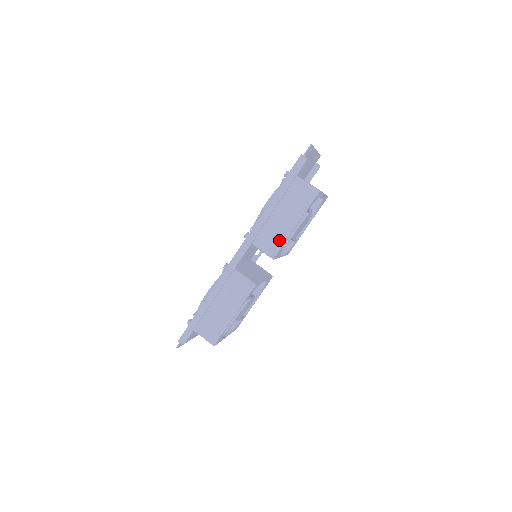
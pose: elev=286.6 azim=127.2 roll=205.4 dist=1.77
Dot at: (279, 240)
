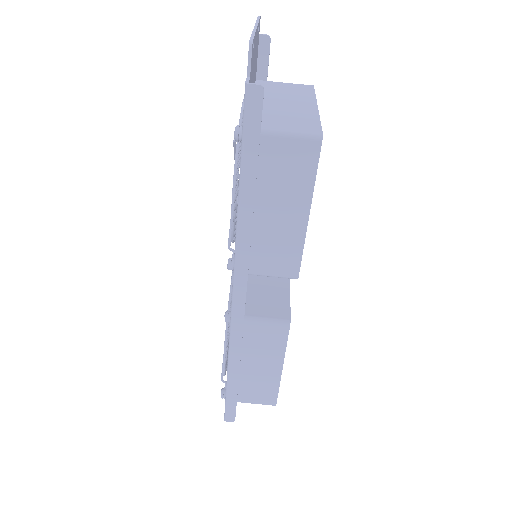
Dot at: (291, 250)
